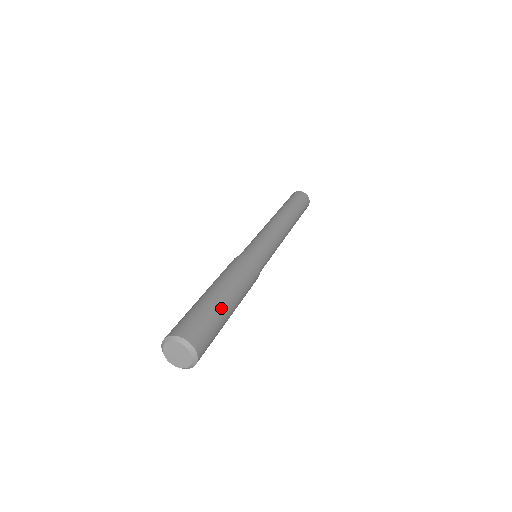
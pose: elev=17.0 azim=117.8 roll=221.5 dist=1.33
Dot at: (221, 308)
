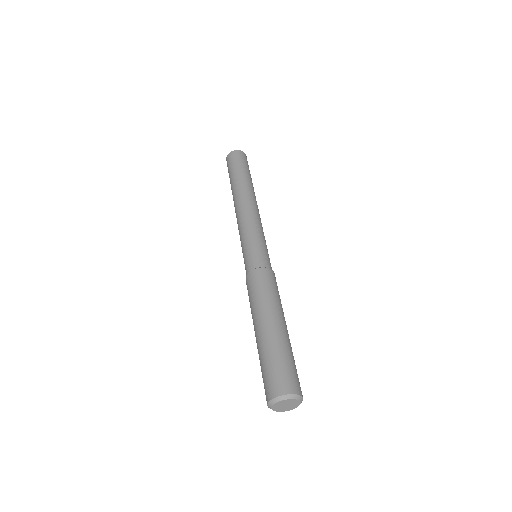
Dot at: (290, 344)
